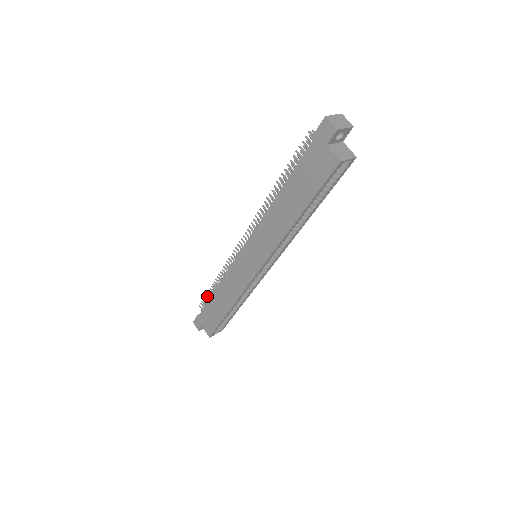
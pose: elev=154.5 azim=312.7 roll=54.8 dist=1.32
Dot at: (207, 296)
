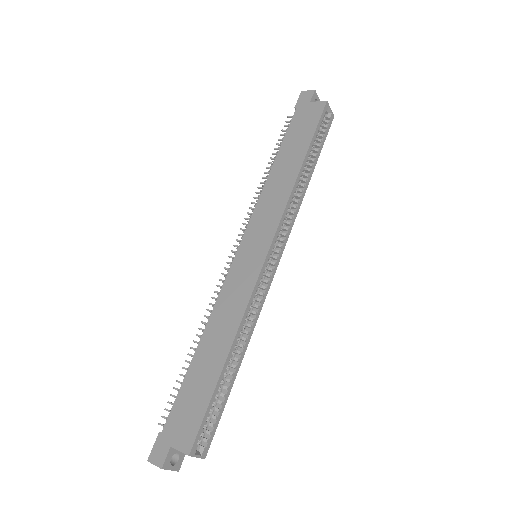
Dot at: (176, 388)
